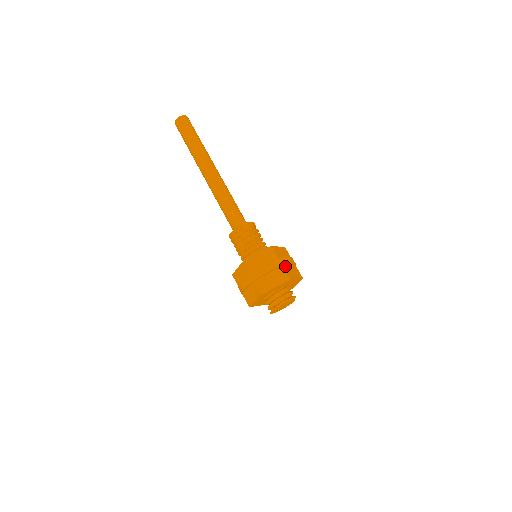
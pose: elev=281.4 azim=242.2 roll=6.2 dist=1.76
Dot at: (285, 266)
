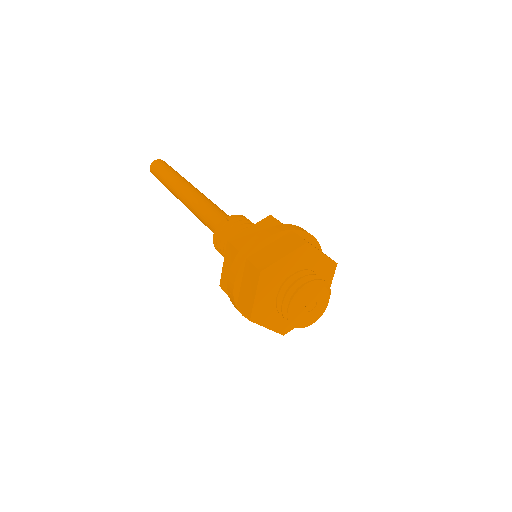
Dot at: occluded
